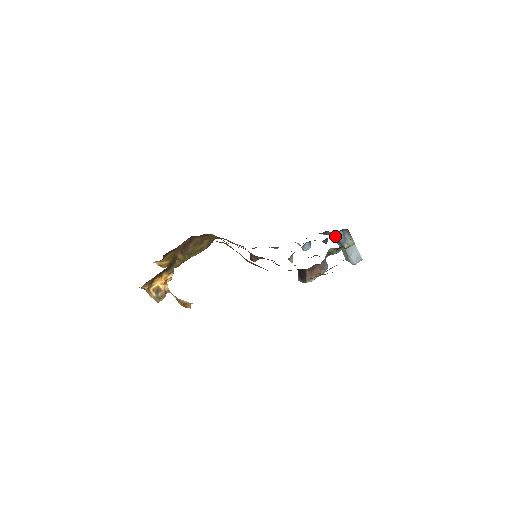
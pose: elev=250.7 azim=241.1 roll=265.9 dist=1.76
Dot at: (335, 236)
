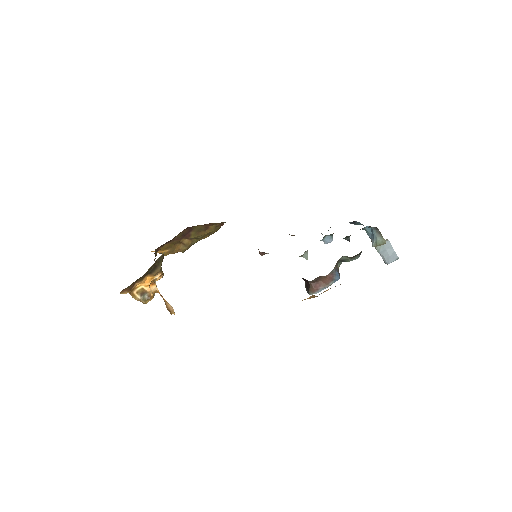
Dot at: occluded
